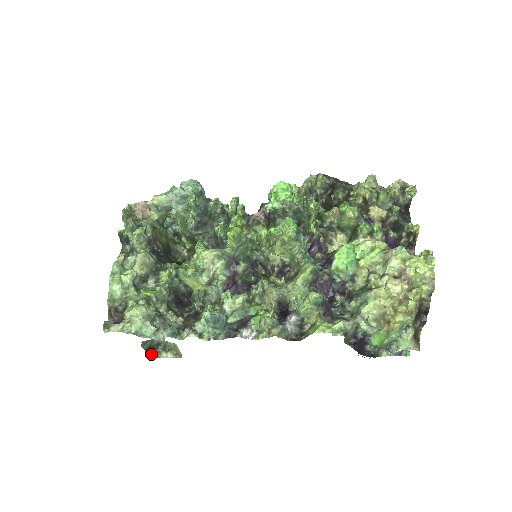
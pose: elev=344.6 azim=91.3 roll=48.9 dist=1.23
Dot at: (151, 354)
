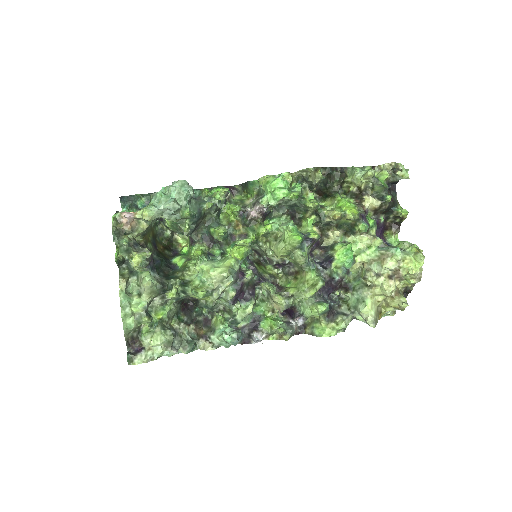
Dot at: occluded
